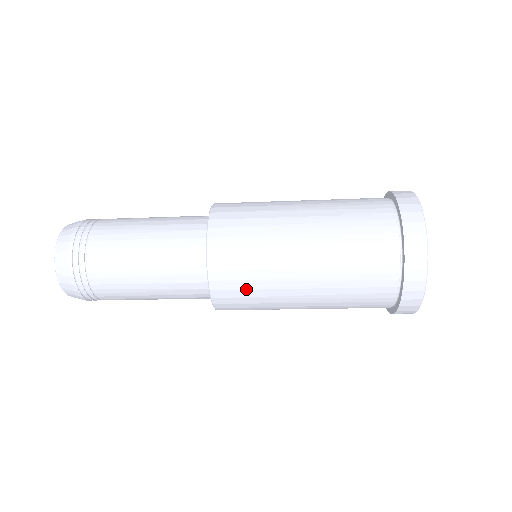
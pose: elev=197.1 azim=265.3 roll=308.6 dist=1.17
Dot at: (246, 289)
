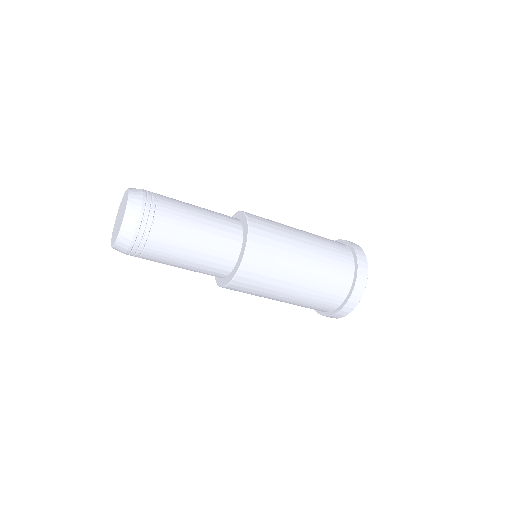
Dot at: (252, 289)
